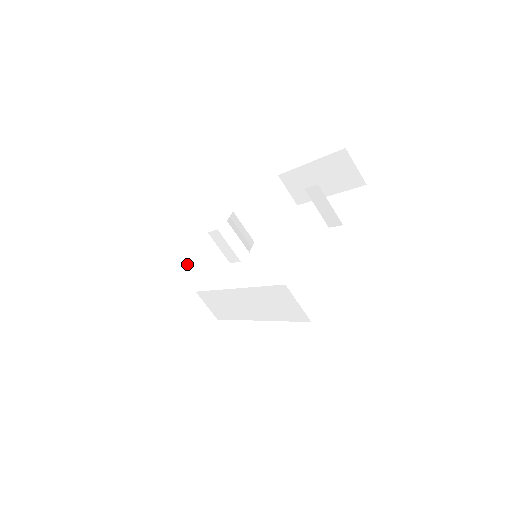
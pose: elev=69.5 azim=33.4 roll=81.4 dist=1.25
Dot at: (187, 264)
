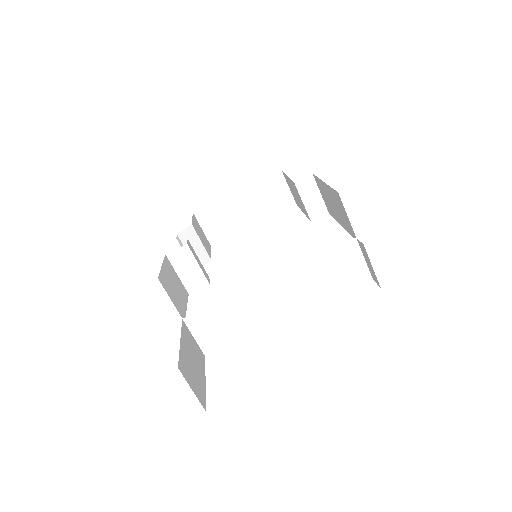
Dot at: (166, 284)
